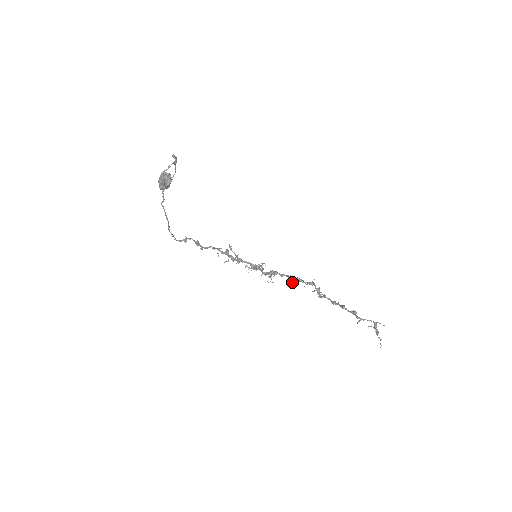
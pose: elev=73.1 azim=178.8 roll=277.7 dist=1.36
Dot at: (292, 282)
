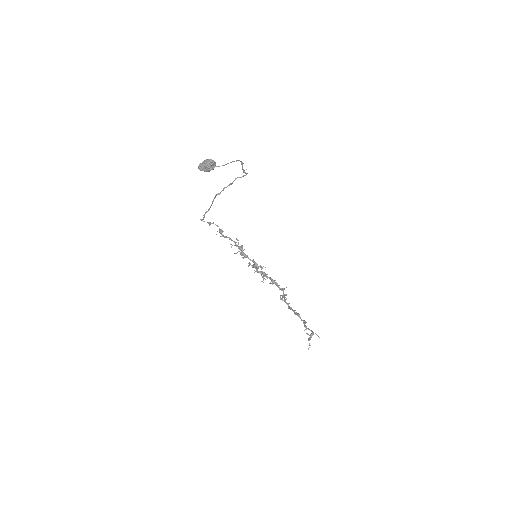
Dot at: (270, 283)
